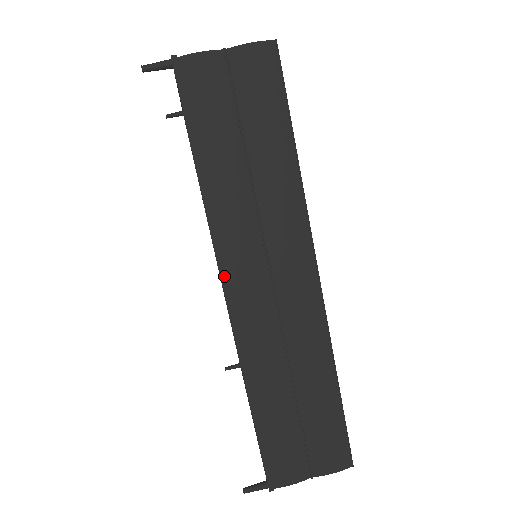
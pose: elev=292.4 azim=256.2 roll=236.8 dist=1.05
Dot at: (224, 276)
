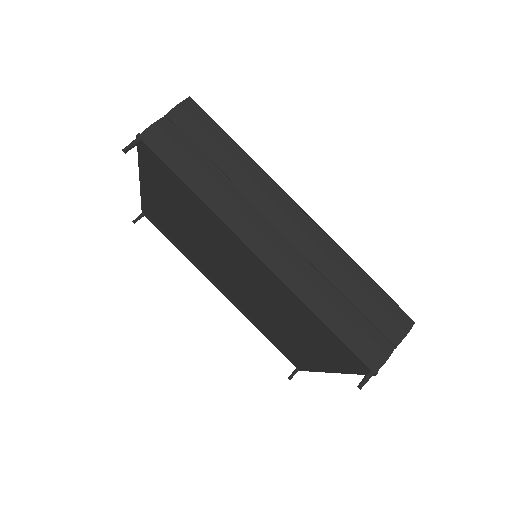
Dot at: (247, 243)
